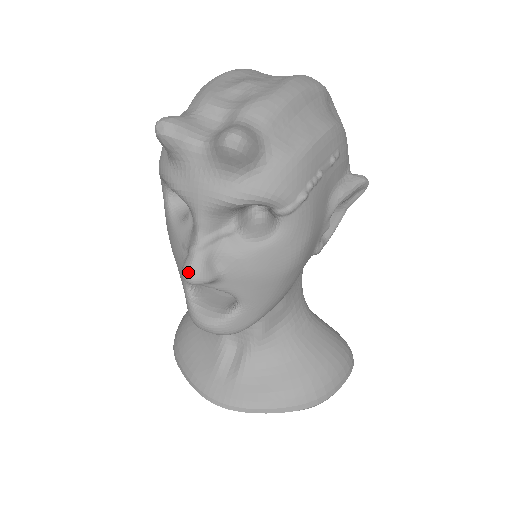
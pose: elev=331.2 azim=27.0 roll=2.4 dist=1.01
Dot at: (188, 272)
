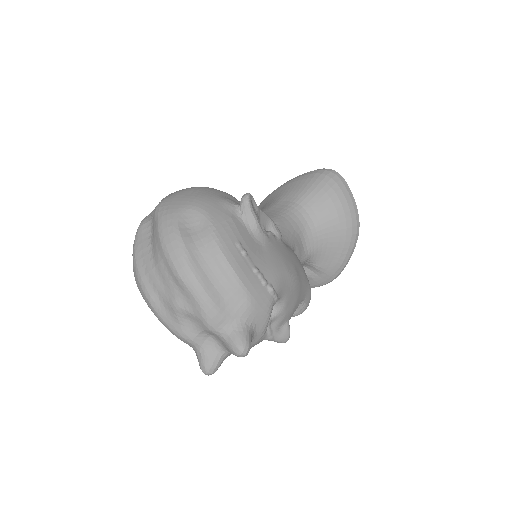
Dot at: occluded
